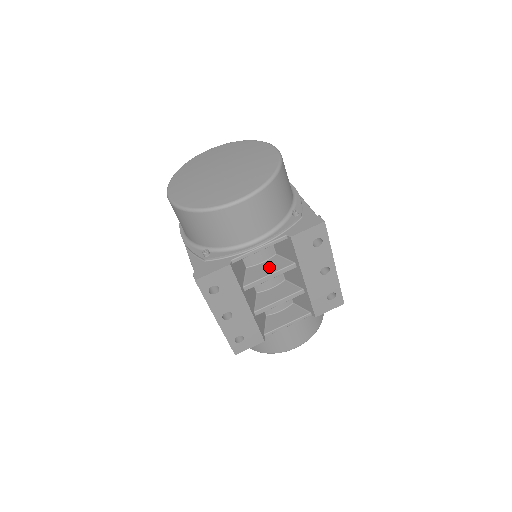
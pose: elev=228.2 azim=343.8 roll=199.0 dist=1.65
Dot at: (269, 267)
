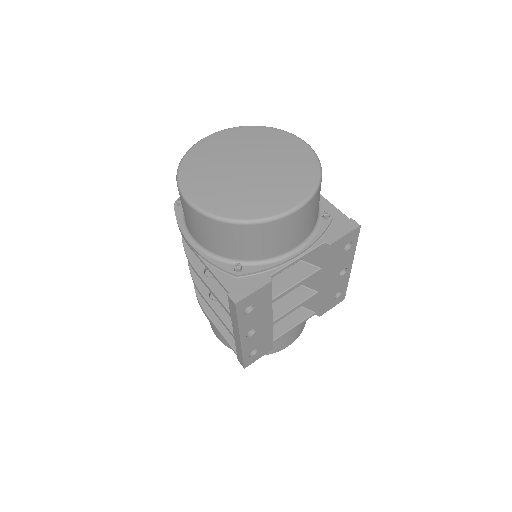
Dot at: (293, 274)
